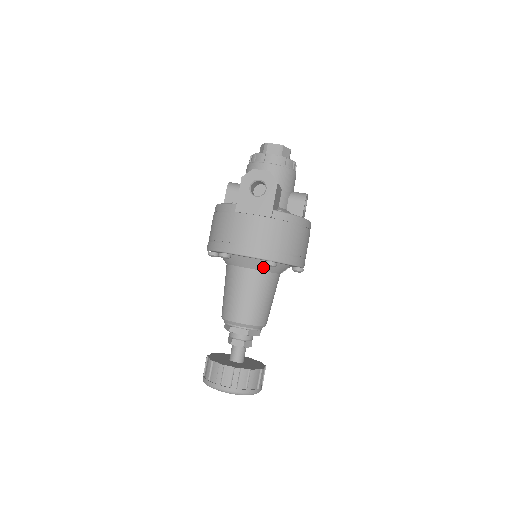
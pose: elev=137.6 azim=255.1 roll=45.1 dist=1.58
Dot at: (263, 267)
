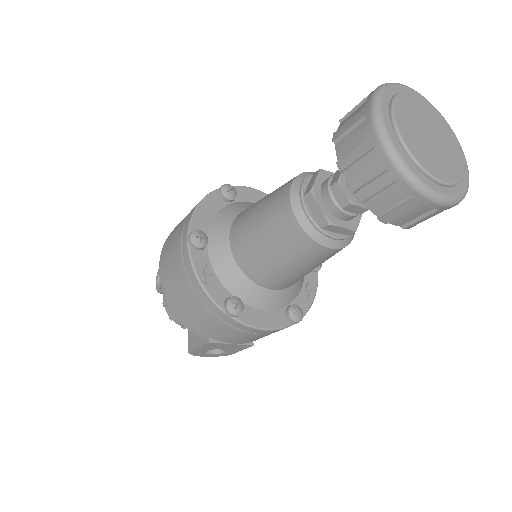
Dot at: occluded
